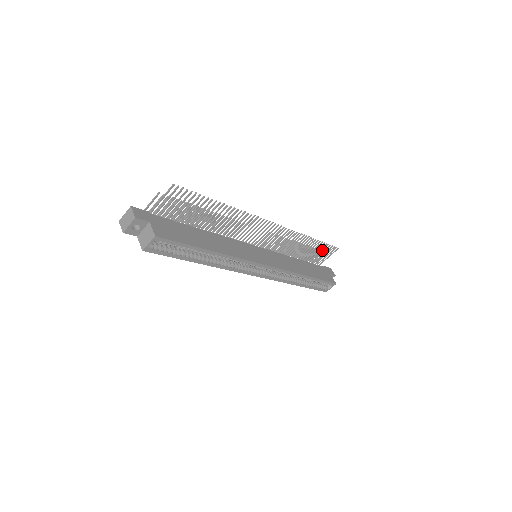
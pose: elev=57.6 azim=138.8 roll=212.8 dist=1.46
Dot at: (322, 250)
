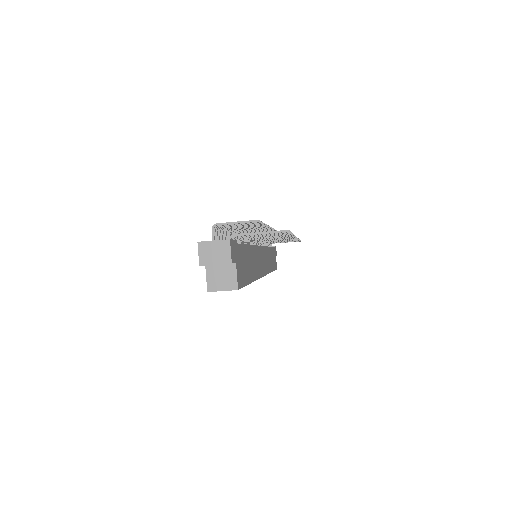
Dot at: occluded
